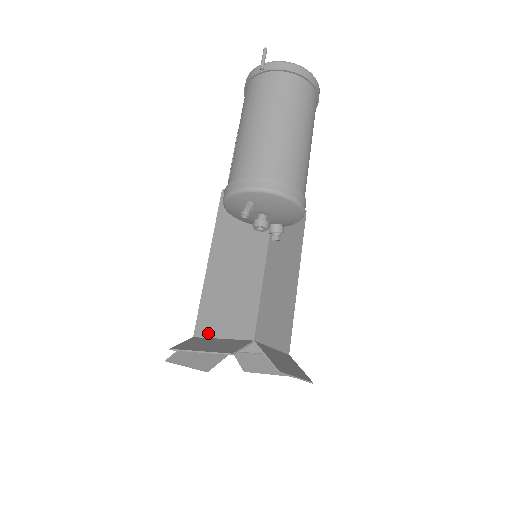
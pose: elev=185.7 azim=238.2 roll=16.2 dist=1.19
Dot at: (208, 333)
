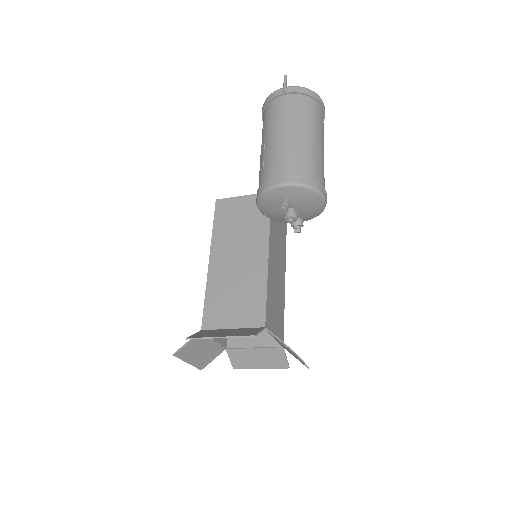
Dot at: (217, 325)
